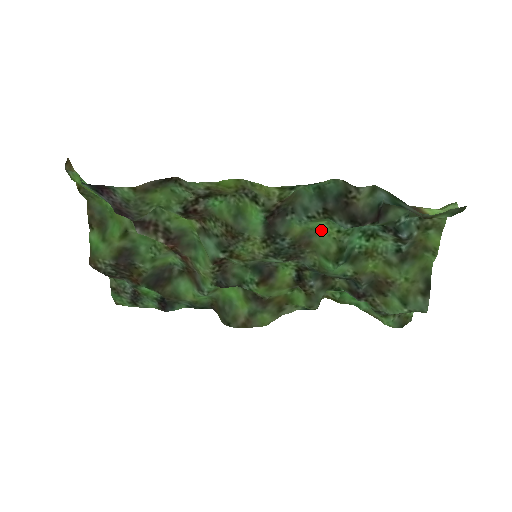
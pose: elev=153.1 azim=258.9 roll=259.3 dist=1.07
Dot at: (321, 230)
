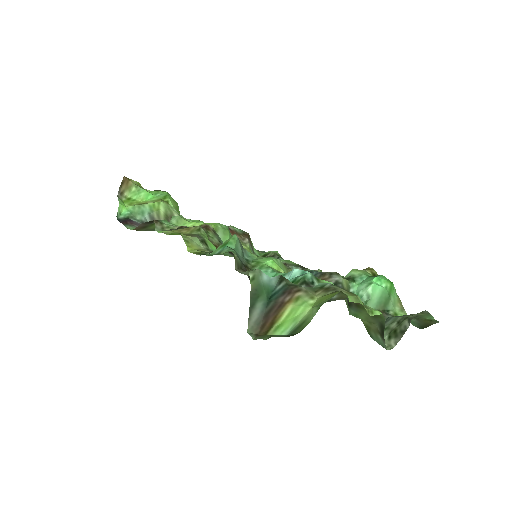
Dot at: (275, 260)
